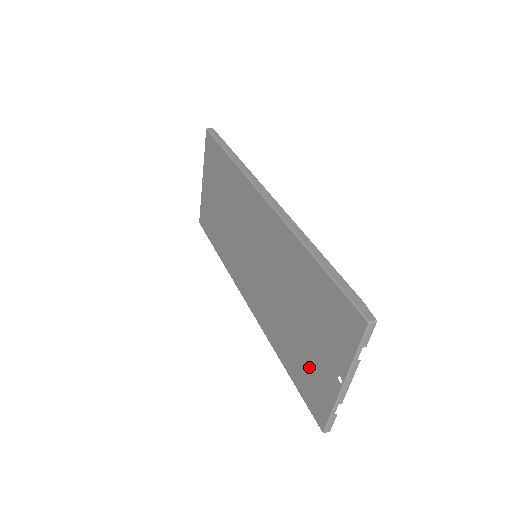
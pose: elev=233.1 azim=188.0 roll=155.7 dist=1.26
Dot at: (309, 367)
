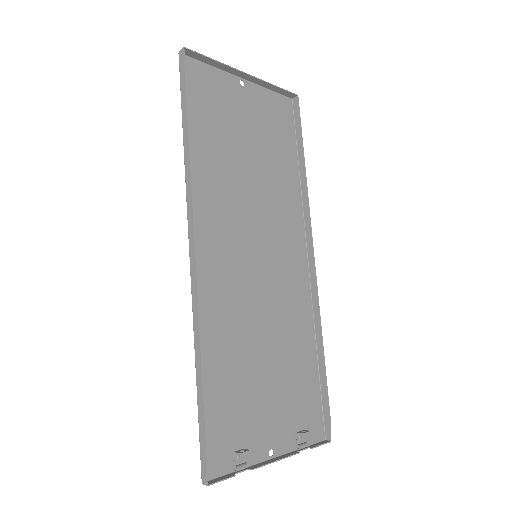
Dot at: (290, 401)
